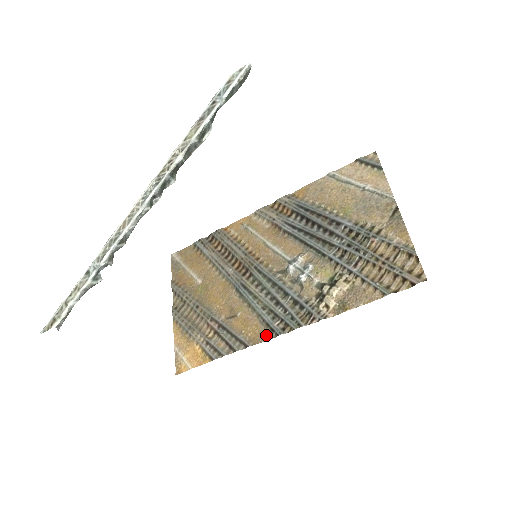
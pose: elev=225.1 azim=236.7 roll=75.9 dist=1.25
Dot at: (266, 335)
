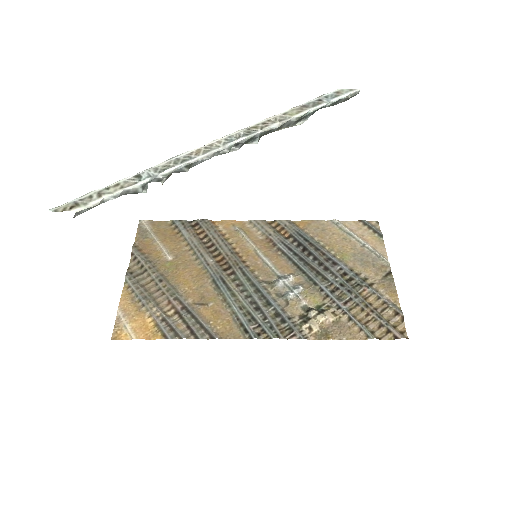
Dot at: (238, 334)
